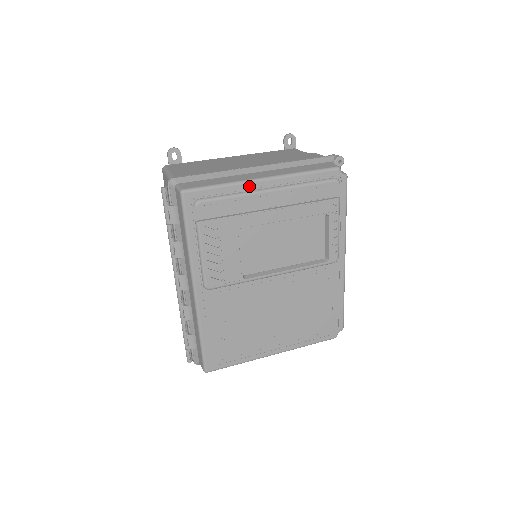
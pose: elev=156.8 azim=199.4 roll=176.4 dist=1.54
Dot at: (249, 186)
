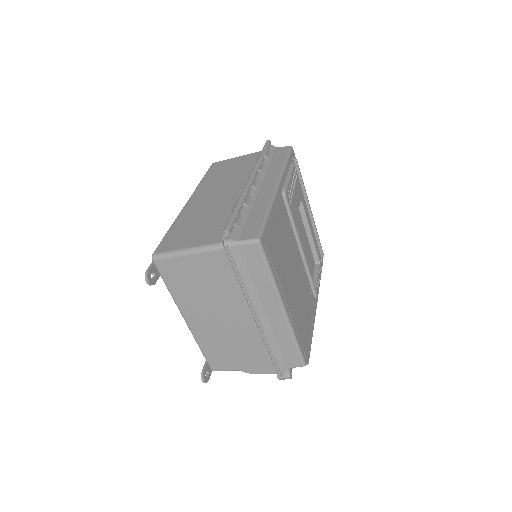
Dot at: occluded
